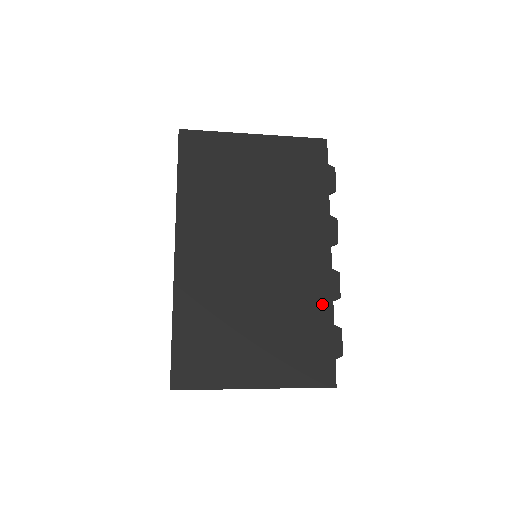
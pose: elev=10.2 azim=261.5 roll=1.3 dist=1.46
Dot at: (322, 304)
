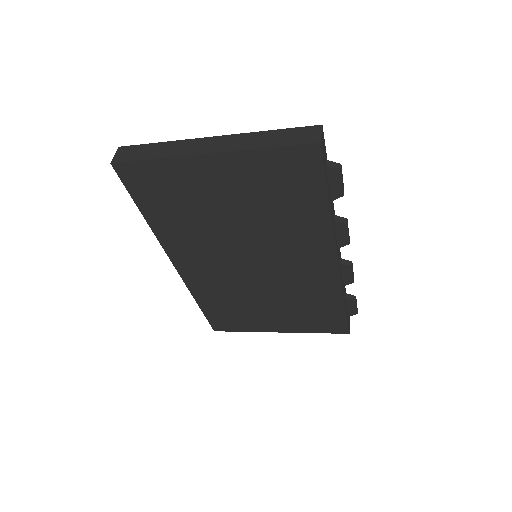
Dot at: (331, 293)
